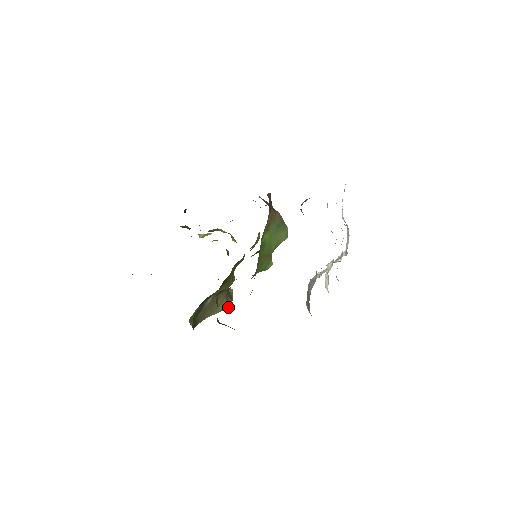
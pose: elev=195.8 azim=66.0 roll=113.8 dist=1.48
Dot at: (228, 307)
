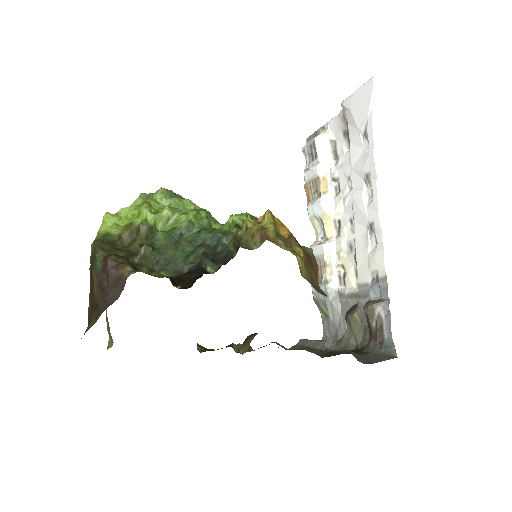
Dot at: occluded
